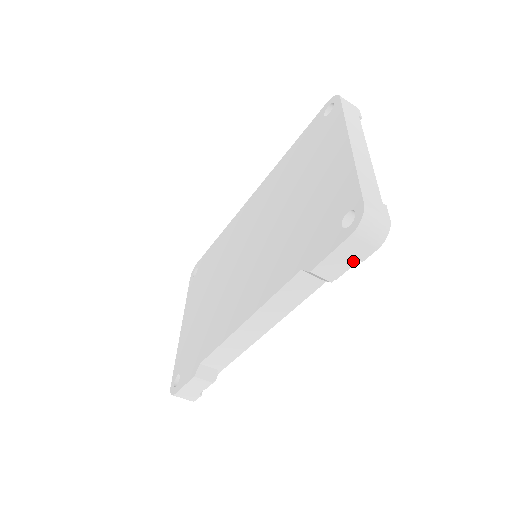
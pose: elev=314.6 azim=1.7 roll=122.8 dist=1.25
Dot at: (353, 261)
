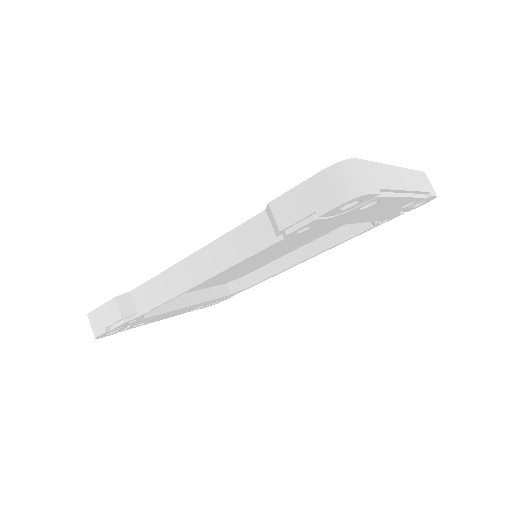
Dot at: (311, 210)
